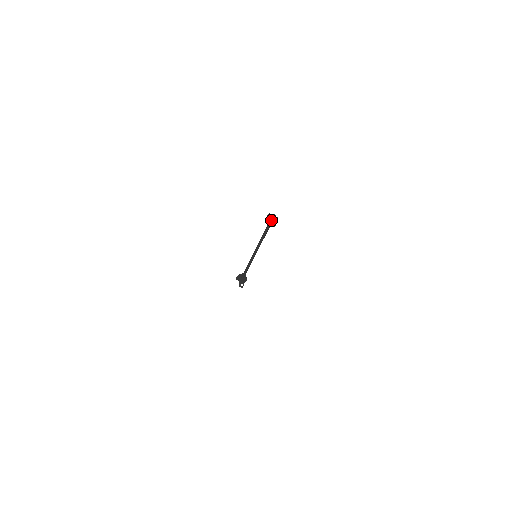
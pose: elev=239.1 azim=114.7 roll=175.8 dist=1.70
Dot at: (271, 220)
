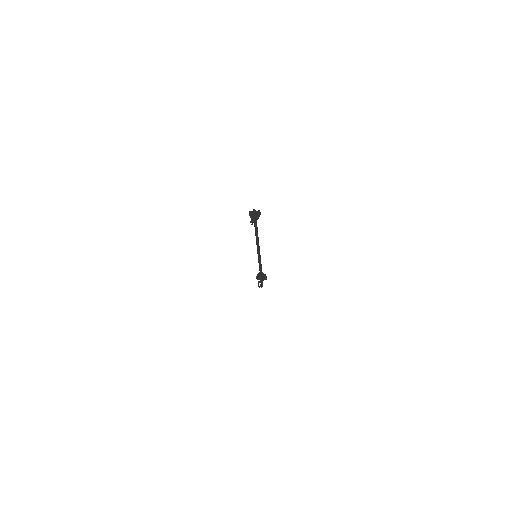
Dot at: (251, 218)
